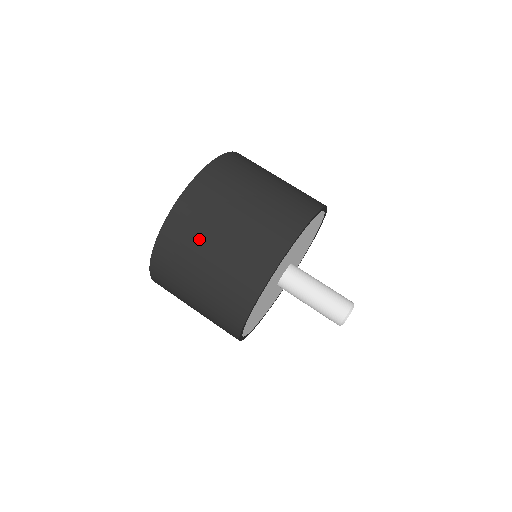
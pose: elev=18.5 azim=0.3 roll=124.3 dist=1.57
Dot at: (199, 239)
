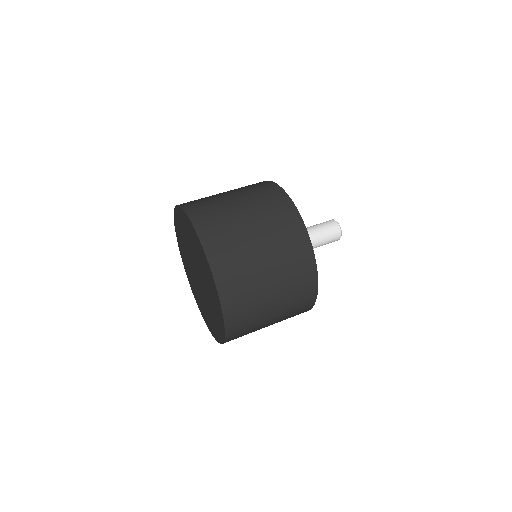
Dot at: (253, 283)
